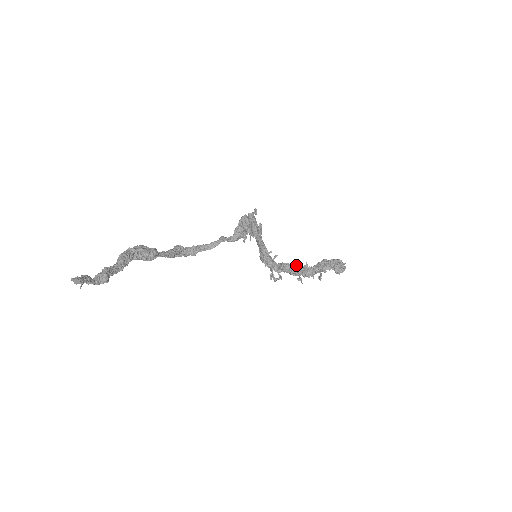
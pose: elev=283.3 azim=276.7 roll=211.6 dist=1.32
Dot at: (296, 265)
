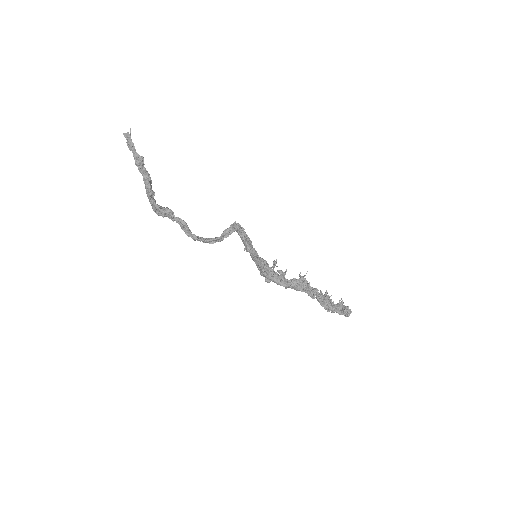
Dot at: occluded
